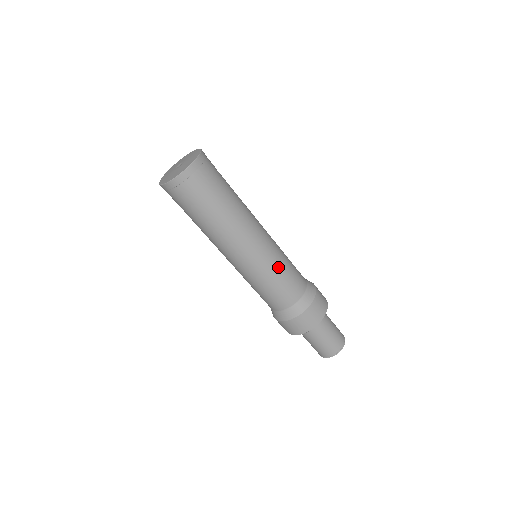
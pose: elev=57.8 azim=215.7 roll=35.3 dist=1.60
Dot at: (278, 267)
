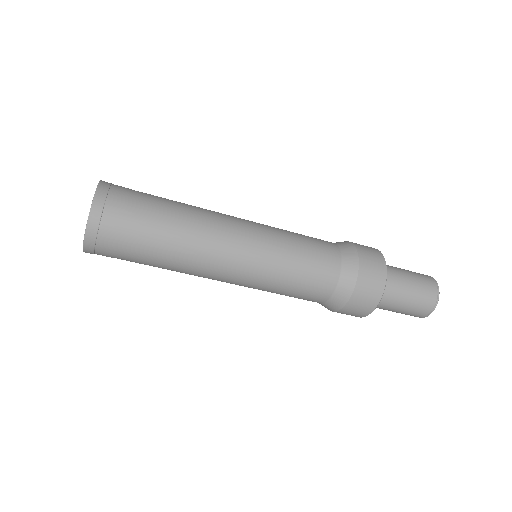
Dot at: (274, 287)
